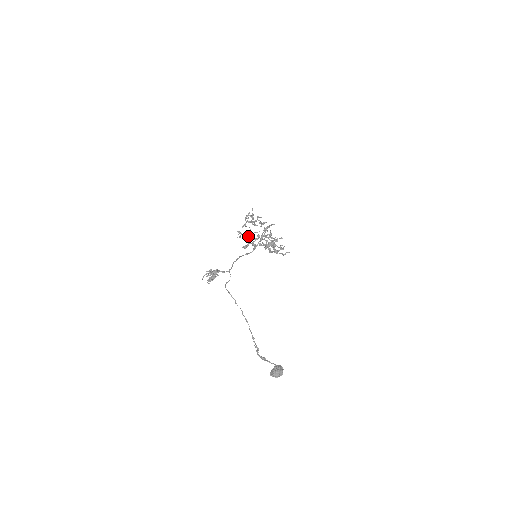
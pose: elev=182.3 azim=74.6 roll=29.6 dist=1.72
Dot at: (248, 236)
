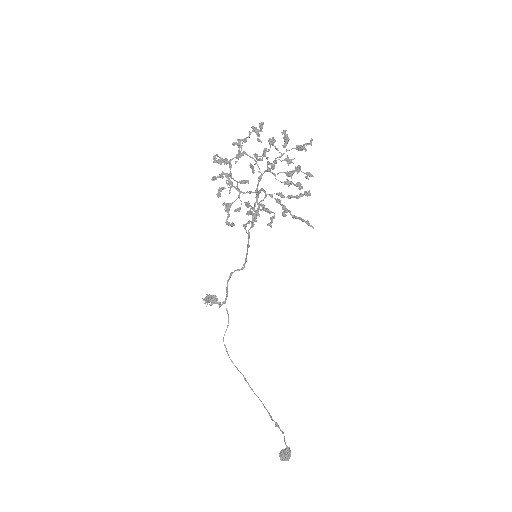
Dot at: (231, 226)
